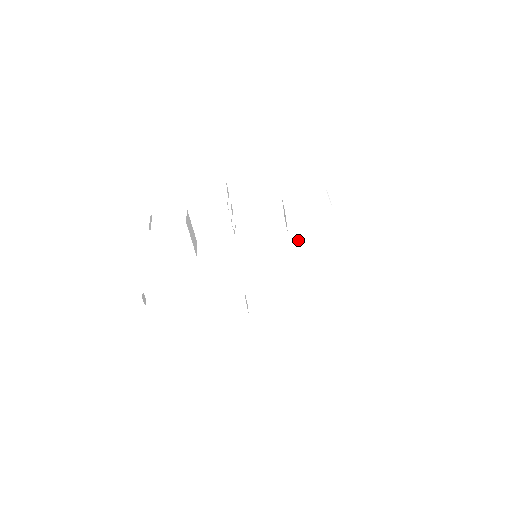
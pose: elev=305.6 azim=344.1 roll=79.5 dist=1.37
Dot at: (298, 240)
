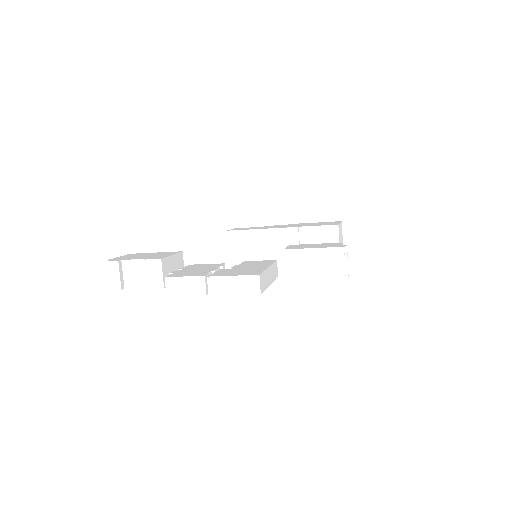
Dot at: occluded
